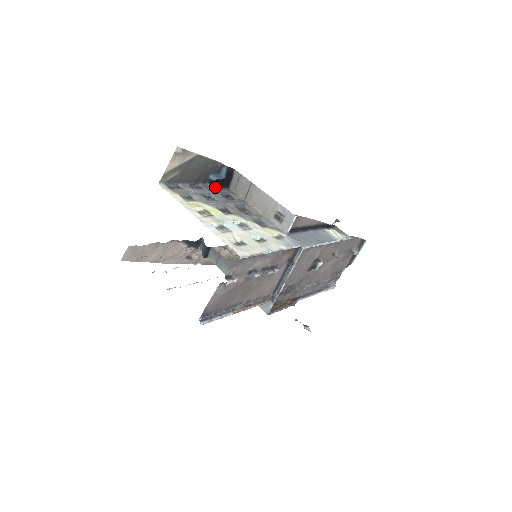
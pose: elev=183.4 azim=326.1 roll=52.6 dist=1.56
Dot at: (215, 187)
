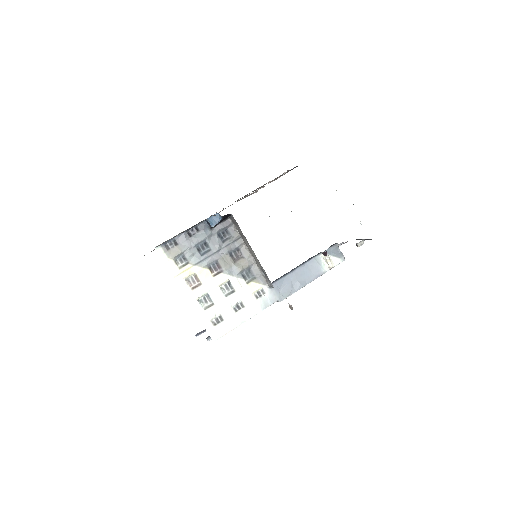
Dot at: (212, 227)
